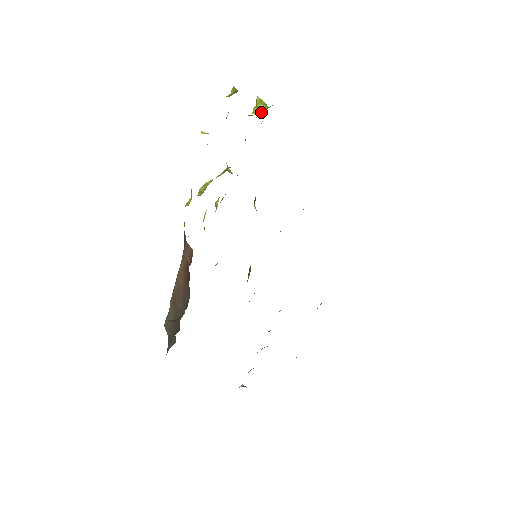
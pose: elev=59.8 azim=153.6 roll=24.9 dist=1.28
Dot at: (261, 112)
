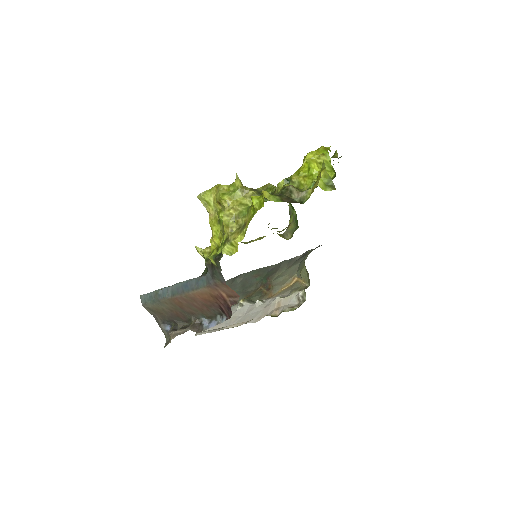
Dot at: occluded
